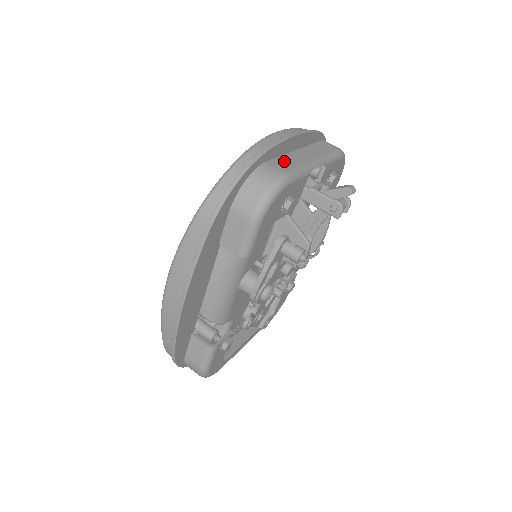
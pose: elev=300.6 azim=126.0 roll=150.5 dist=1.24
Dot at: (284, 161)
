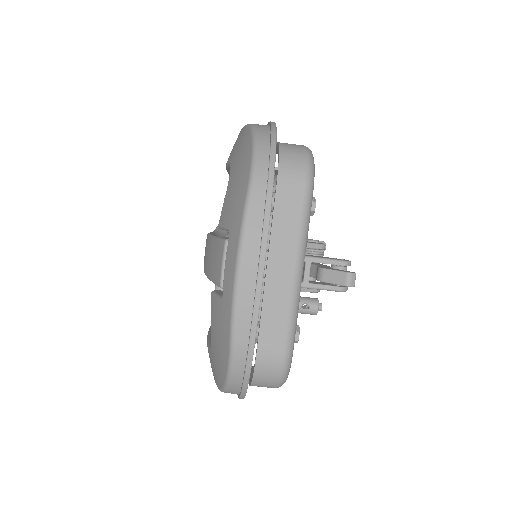
Dot at: (270, 326)
